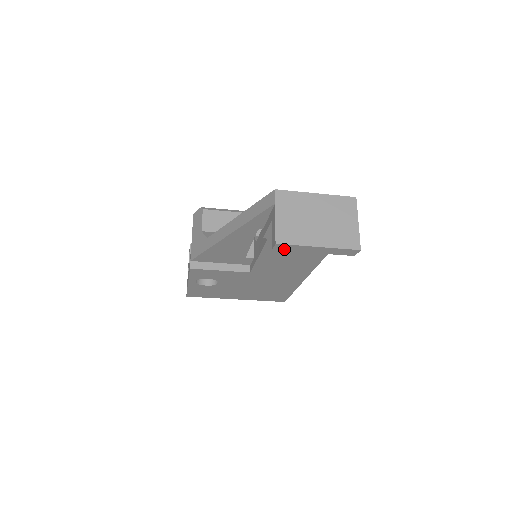
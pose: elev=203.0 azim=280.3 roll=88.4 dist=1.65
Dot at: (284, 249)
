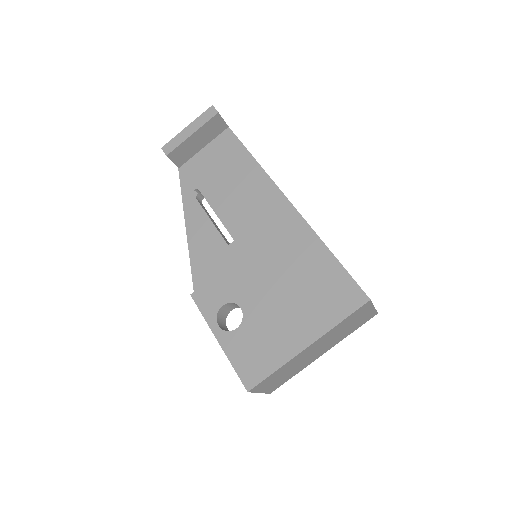
Dot at: (172, 149)
